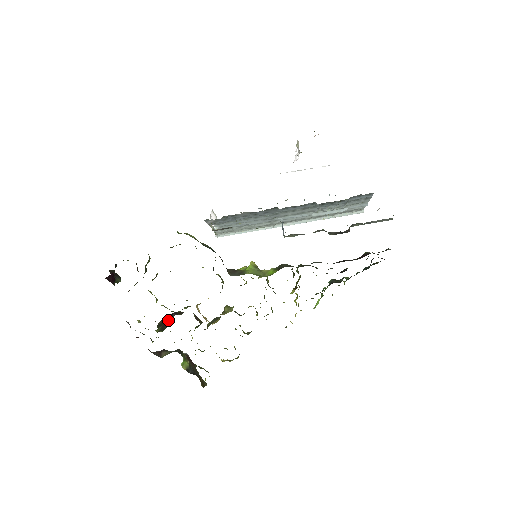
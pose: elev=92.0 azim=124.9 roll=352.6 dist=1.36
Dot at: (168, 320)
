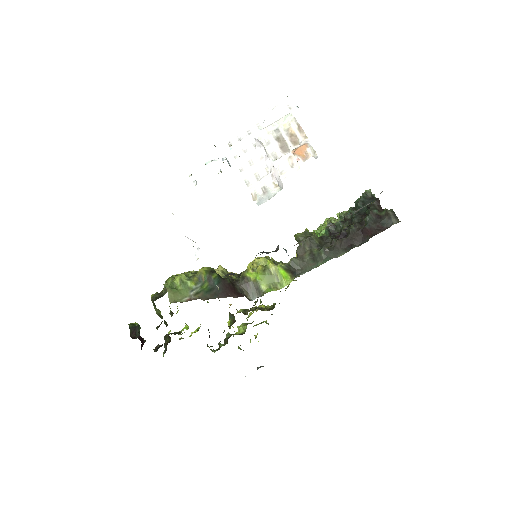
Dot at: occluded
